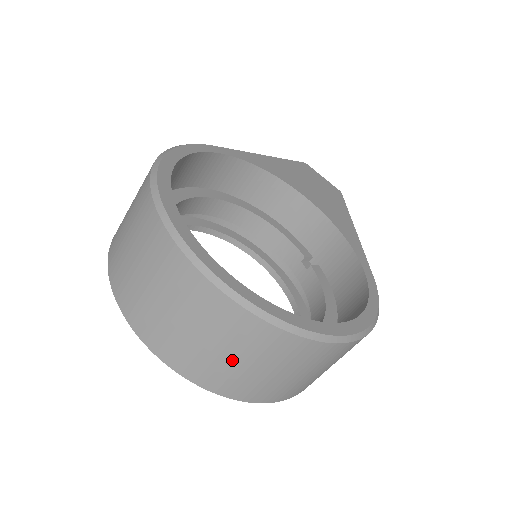
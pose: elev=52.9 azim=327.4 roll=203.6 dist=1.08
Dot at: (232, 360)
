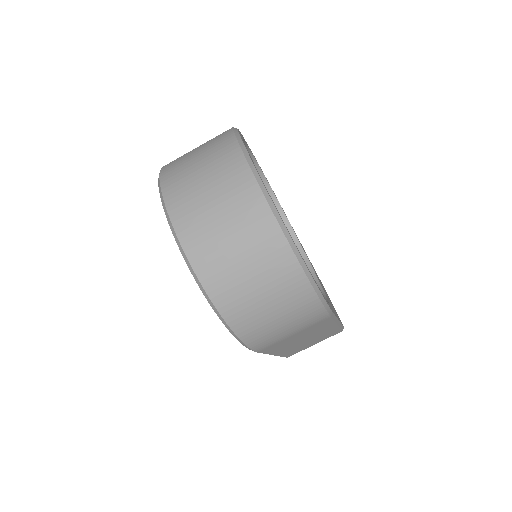
Dot at: (205, 190)
